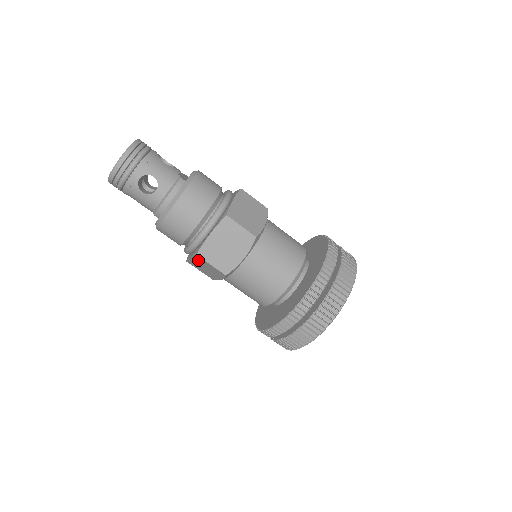
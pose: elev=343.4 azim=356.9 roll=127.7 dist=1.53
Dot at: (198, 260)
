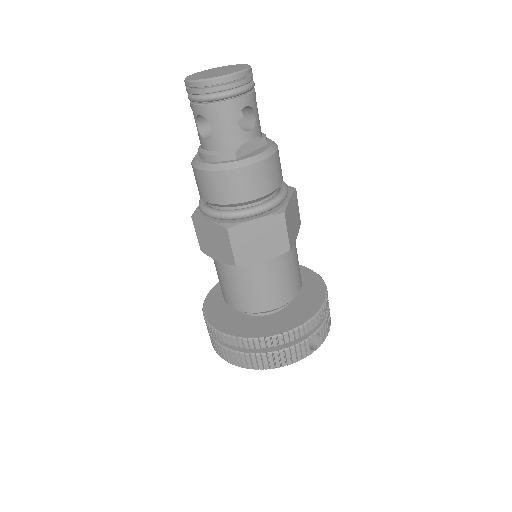
Dot at: occluded
